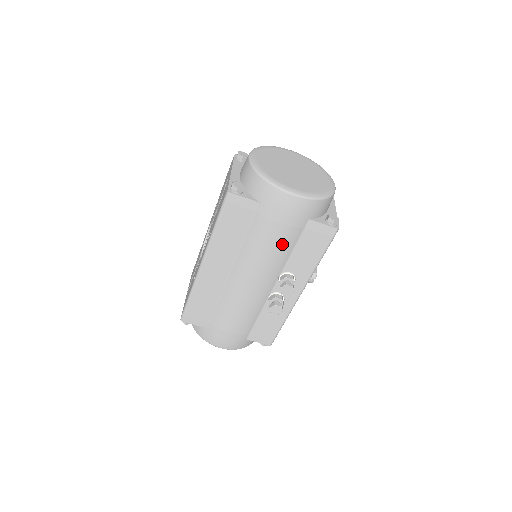
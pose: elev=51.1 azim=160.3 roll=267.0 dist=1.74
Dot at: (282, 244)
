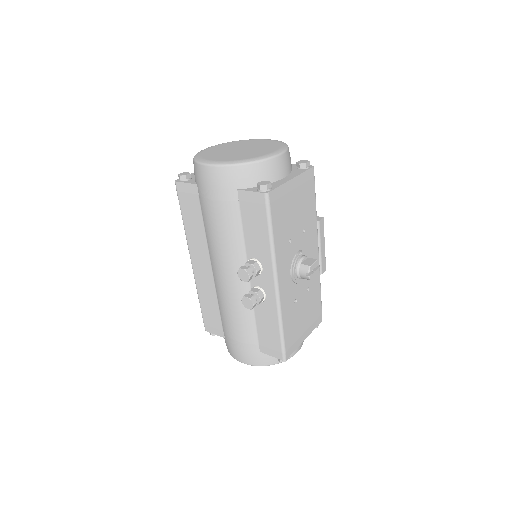
Dot at: (226, 223)
